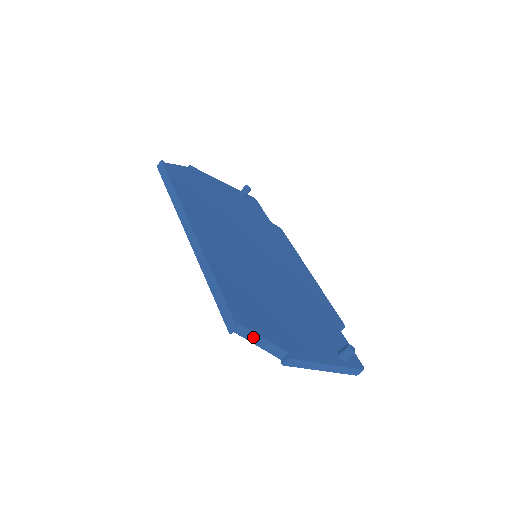
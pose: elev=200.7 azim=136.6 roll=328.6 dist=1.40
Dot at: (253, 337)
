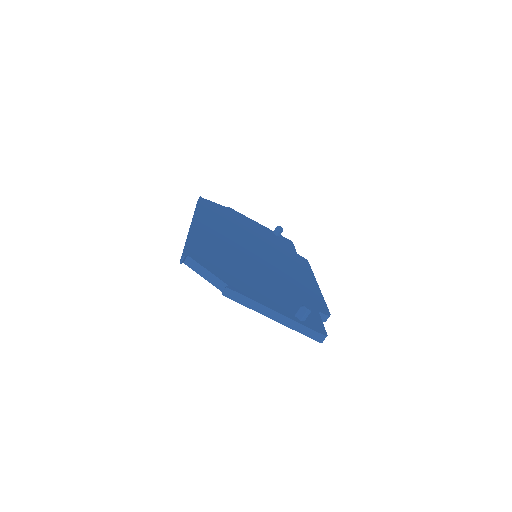
Dot at: (200, 269)
